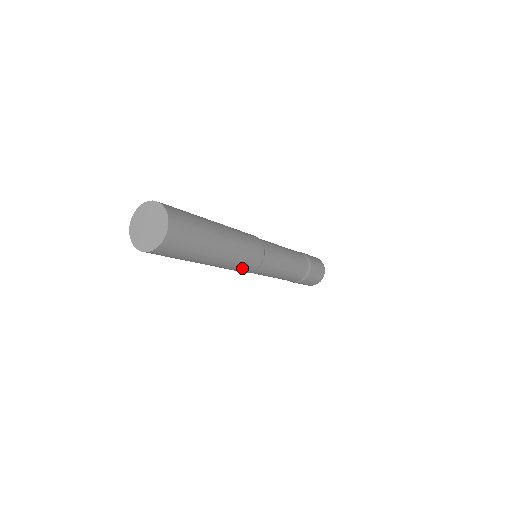
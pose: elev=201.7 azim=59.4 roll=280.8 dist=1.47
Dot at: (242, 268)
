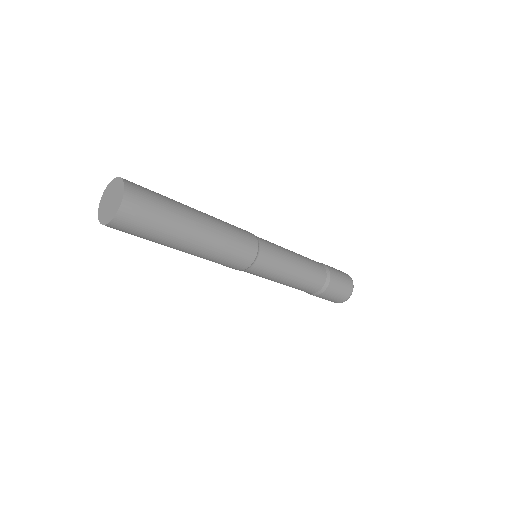
Dot at: (231, 262)
